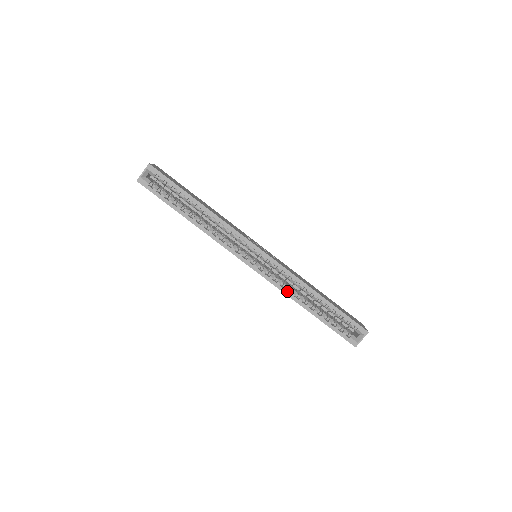
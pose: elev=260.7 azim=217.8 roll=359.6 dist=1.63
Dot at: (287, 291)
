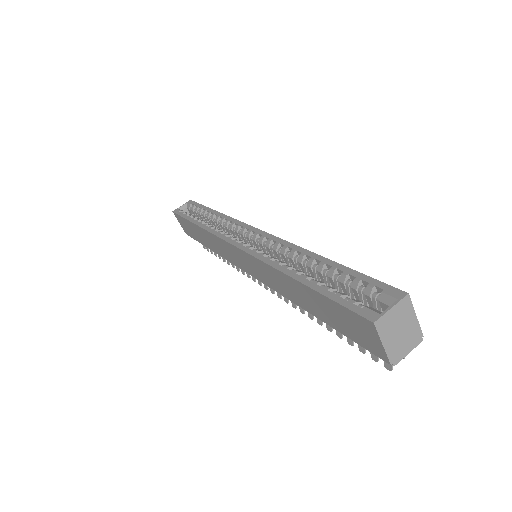
Dot at: (270, 260)
